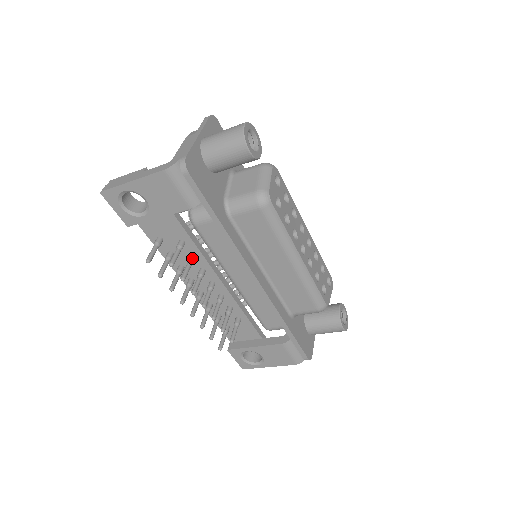
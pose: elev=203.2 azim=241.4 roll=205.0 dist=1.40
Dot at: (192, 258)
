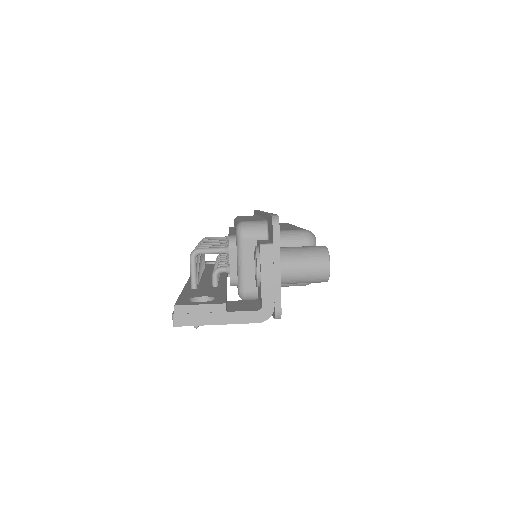
Dot at: occluded
